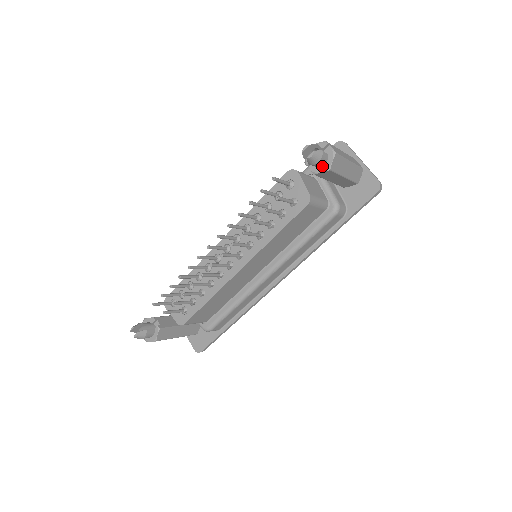
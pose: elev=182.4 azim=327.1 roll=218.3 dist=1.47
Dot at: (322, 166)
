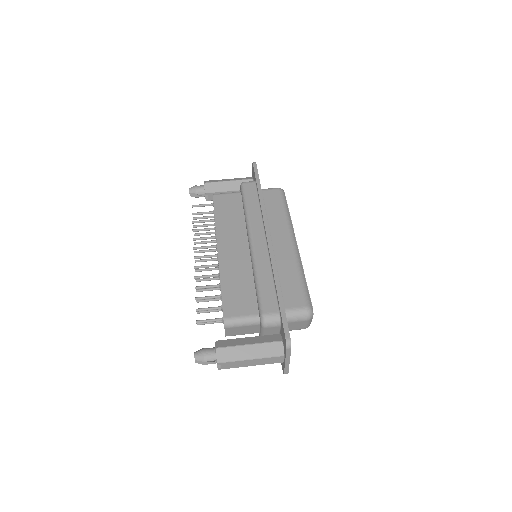
Dot at: occluded
